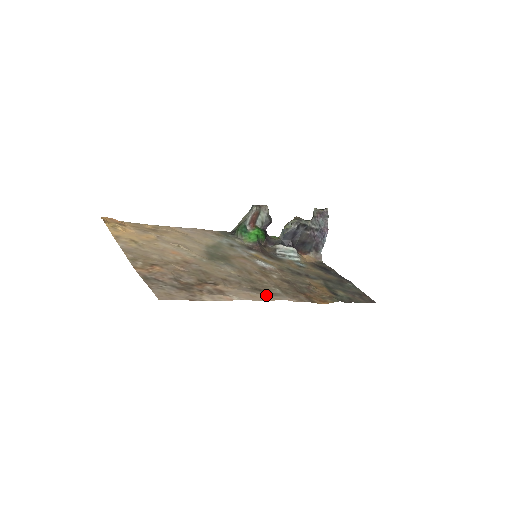
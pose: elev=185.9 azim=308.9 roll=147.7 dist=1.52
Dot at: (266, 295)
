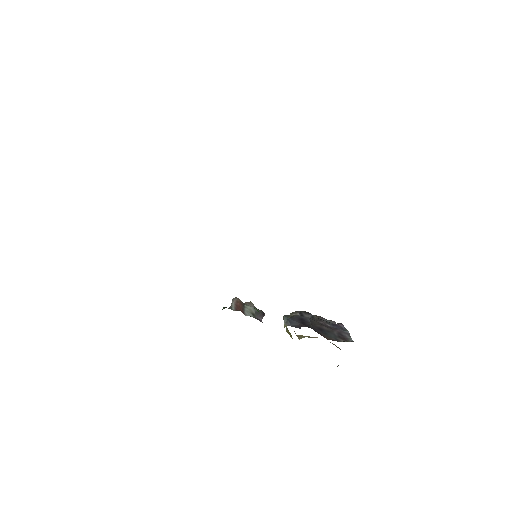
Dot at: occluded
